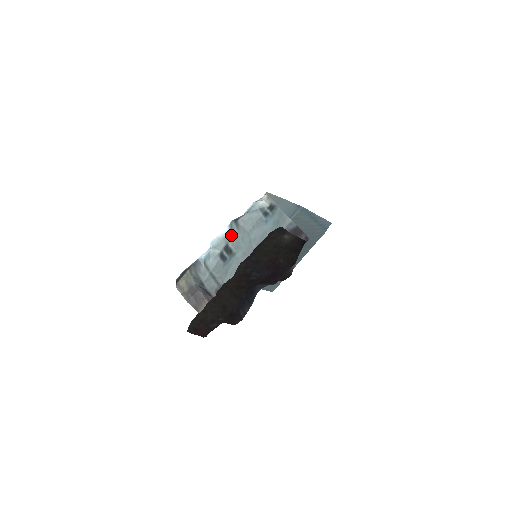
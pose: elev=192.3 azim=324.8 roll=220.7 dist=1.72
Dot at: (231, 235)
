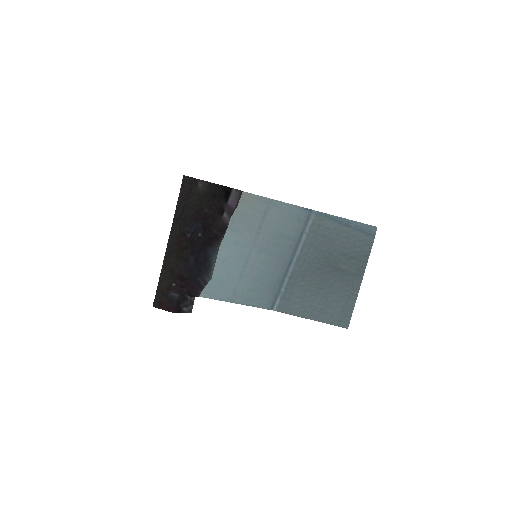
Dot at: occluded
